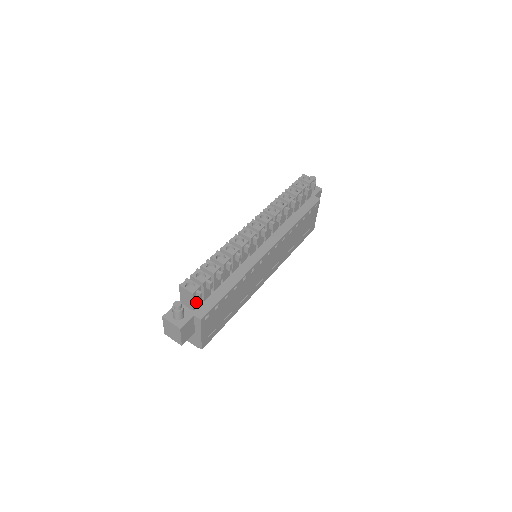
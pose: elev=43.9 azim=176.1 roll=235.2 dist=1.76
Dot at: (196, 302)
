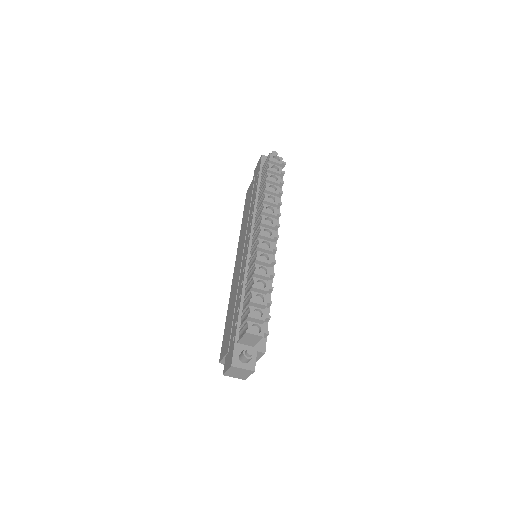
Dot at: occluded
